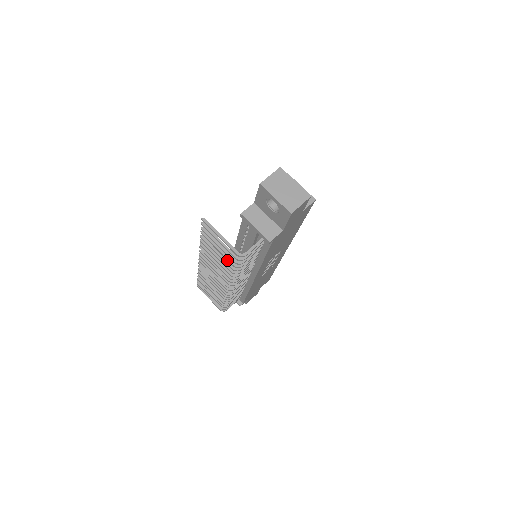
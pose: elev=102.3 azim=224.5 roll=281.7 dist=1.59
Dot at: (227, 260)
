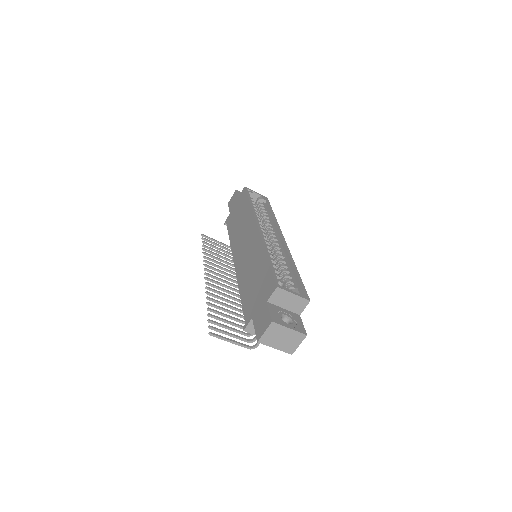
Dot at: (238, 327)
